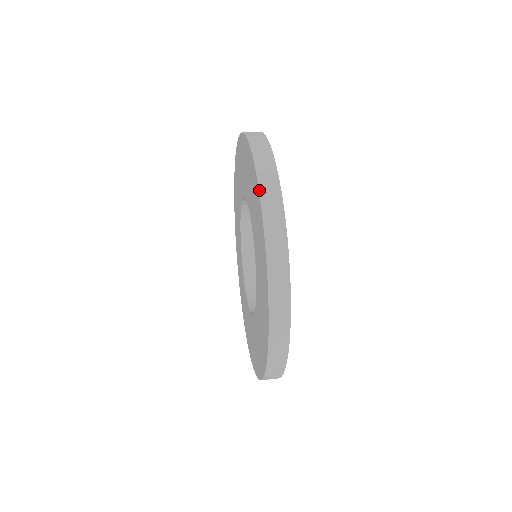
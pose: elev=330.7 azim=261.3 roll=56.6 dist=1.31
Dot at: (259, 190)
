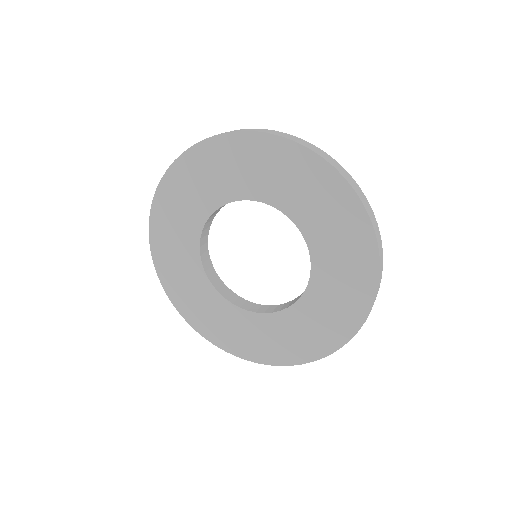
Dot at: (344, 176)
